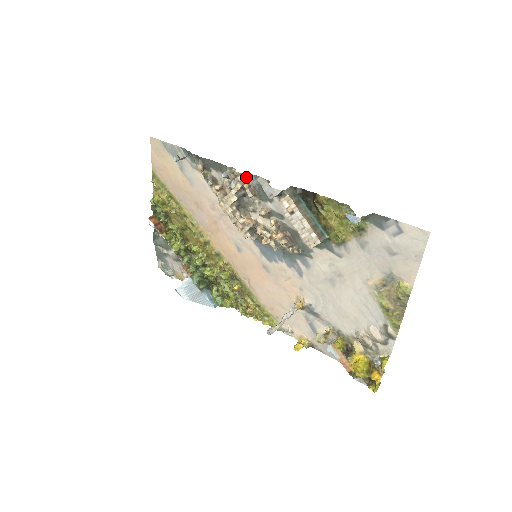
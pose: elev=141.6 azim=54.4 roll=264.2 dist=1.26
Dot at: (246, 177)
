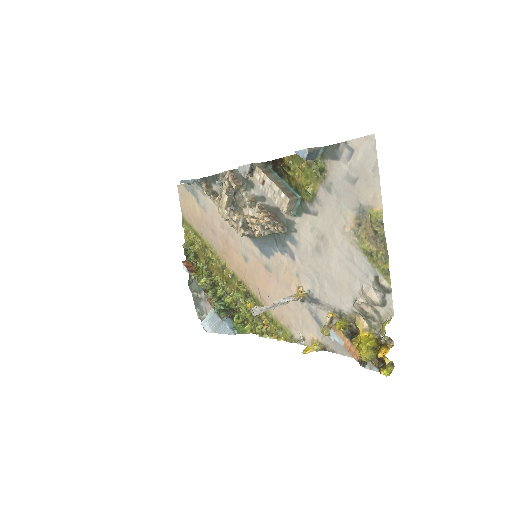
Dot at: (231, 172)
